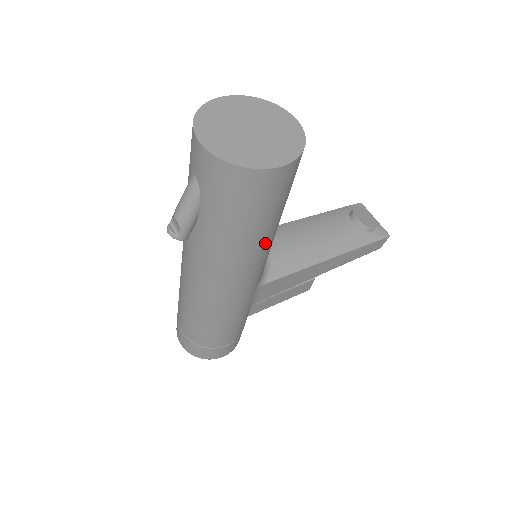
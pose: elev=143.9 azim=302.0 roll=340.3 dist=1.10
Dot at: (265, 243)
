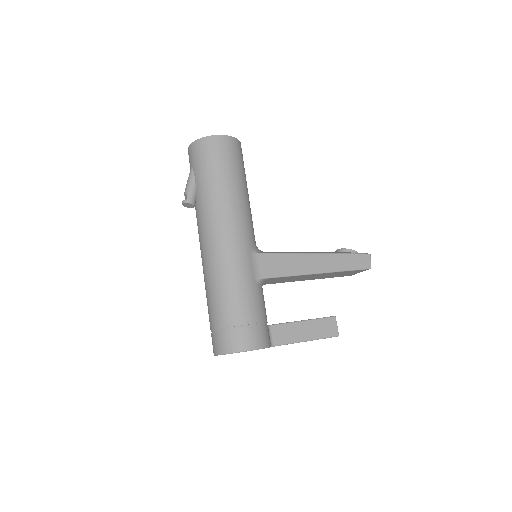
Dot at: (236, 194)
